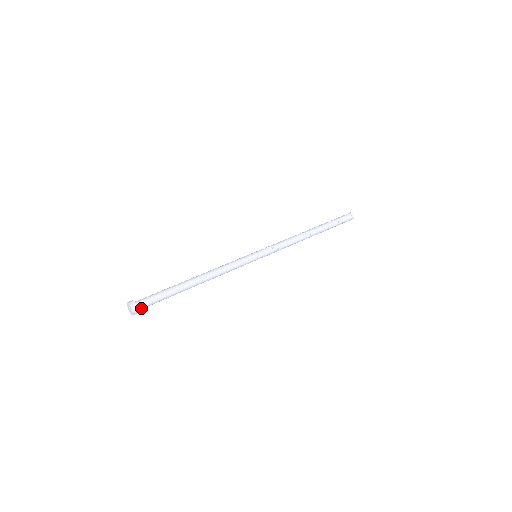
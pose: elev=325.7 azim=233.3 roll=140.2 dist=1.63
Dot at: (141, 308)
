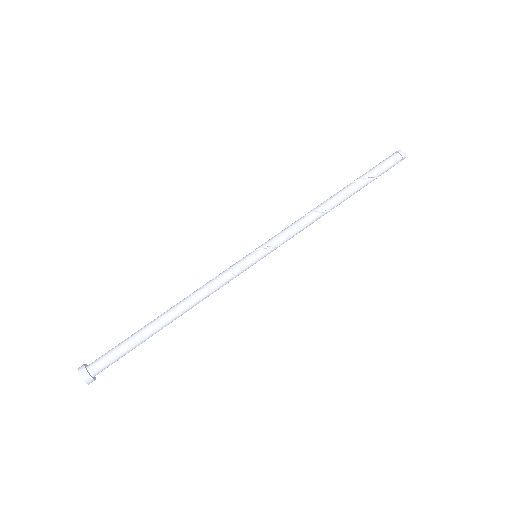
Dot at: occluded
